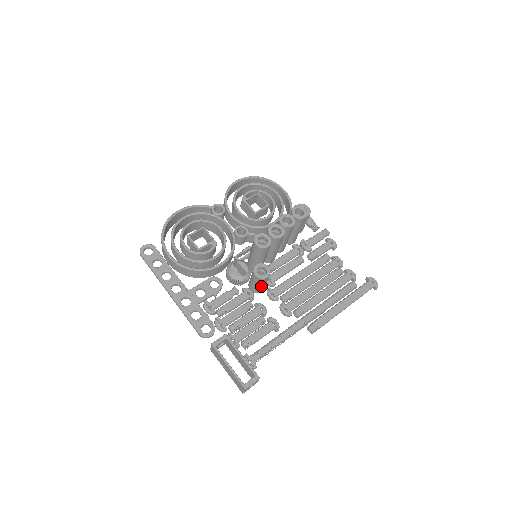
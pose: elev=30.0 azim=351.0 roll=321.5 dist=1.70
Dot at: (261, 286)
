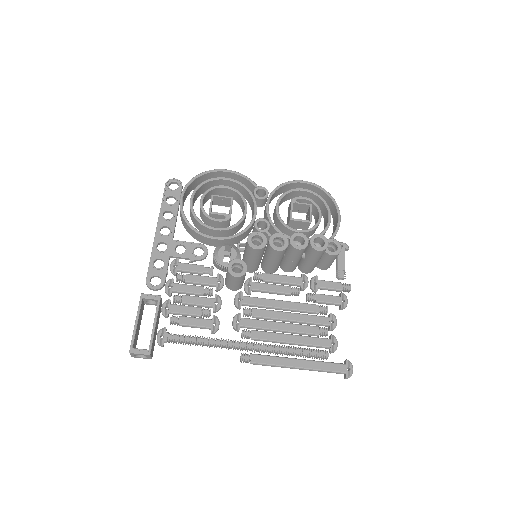
Dot at: (231, 283)
